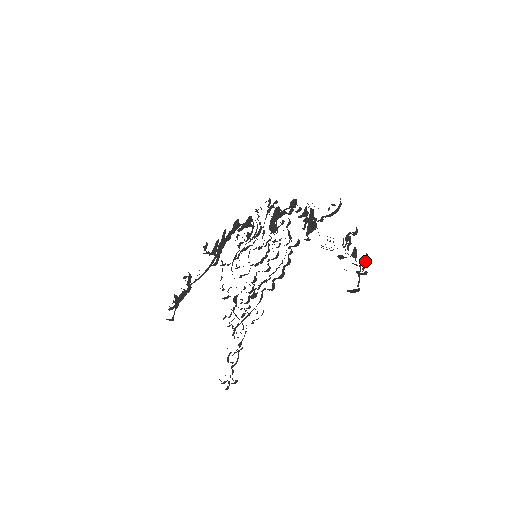
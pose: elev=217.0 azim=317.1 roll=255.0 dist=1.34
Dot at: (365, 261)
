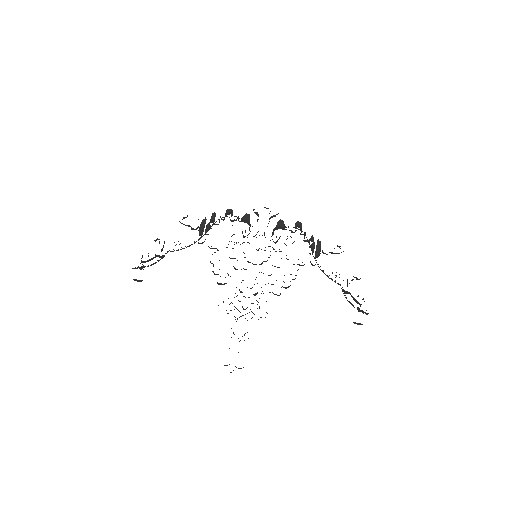
Dot at: occluded
